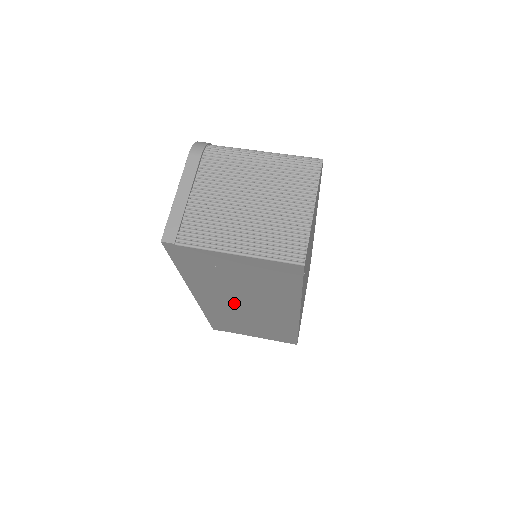
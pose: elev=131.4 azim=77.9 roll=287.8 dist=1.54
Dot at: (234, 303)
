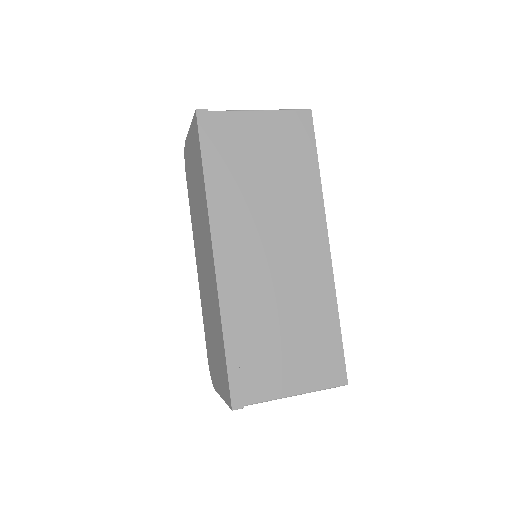
Dot at: (260, 249)
